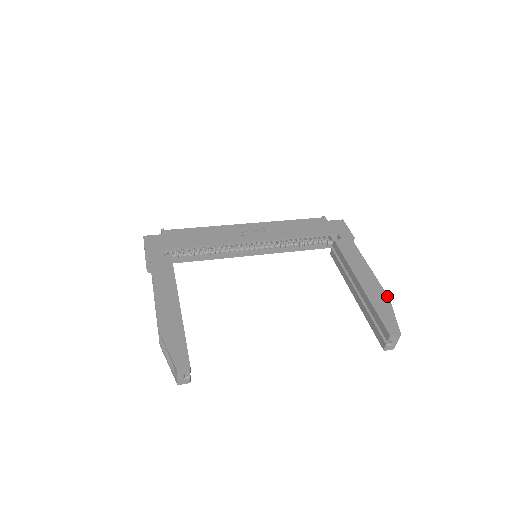
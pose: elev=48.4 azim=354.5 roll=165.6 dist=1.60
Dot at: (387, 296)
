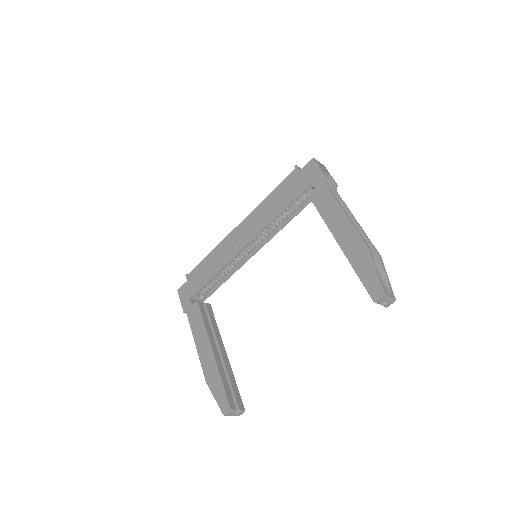
Dot at: (366, 247)
